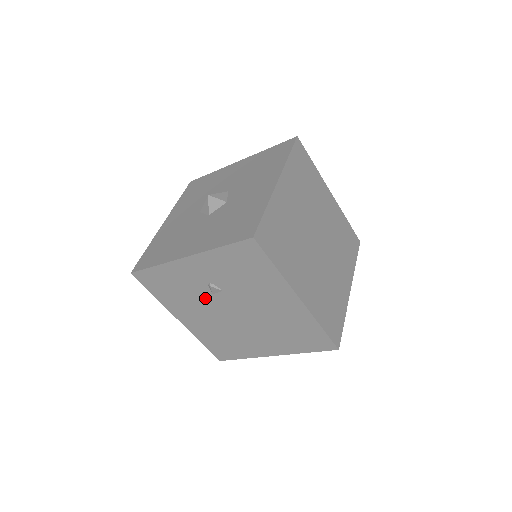
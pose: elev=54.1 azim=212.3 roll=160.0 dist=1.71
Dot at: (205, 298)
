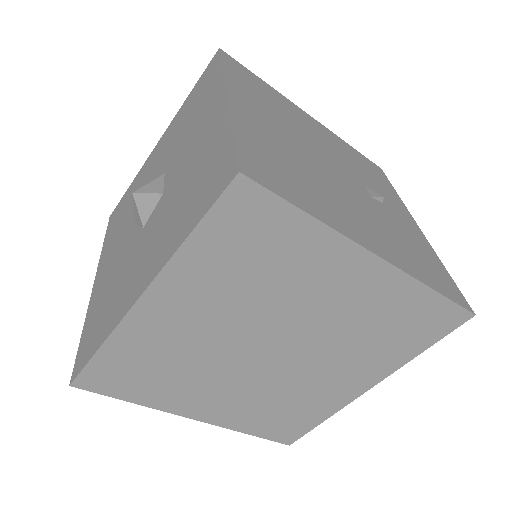
Dot at: occluded
